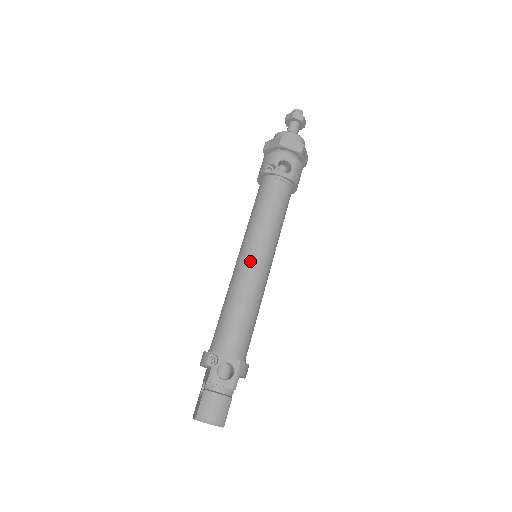
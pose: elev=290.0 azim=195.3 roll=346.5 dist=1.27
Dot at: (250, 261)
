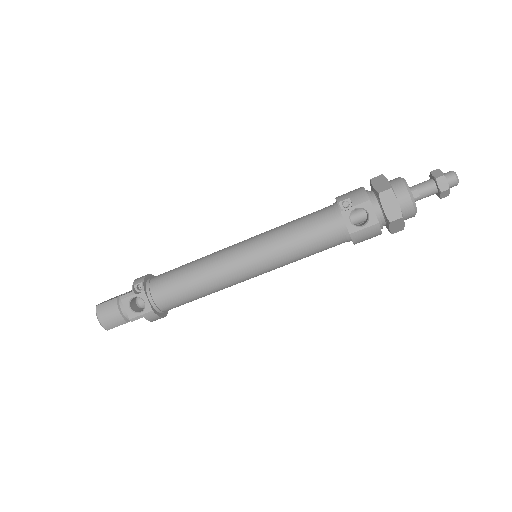
Dot at: (237, 257)
